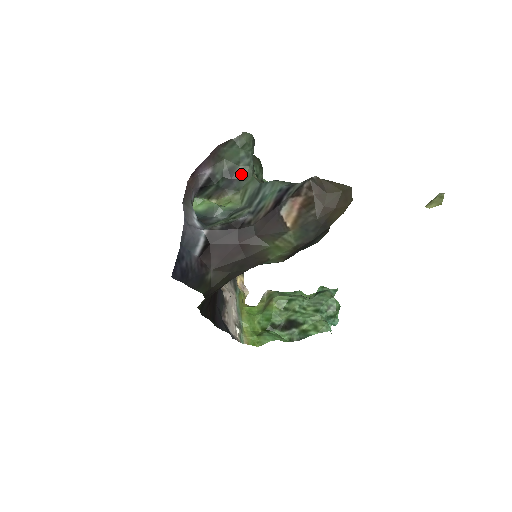
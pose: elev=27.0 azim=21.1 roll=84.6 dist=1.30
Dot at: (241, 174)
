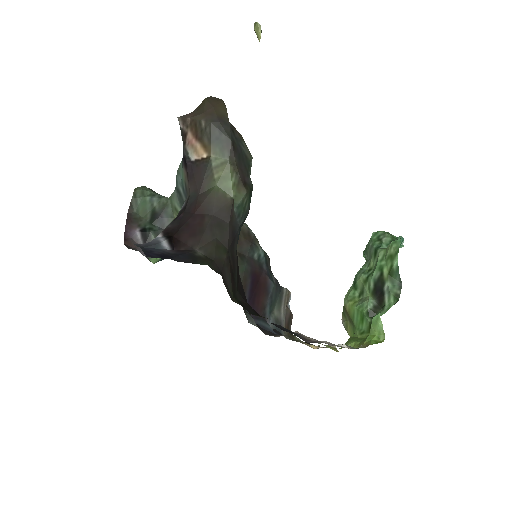
Dot at: (161, 208)
